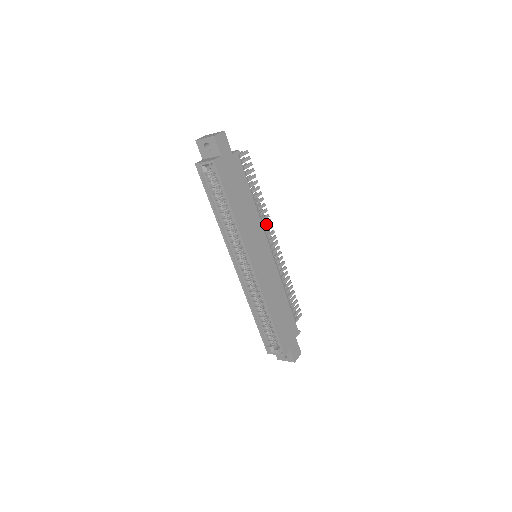
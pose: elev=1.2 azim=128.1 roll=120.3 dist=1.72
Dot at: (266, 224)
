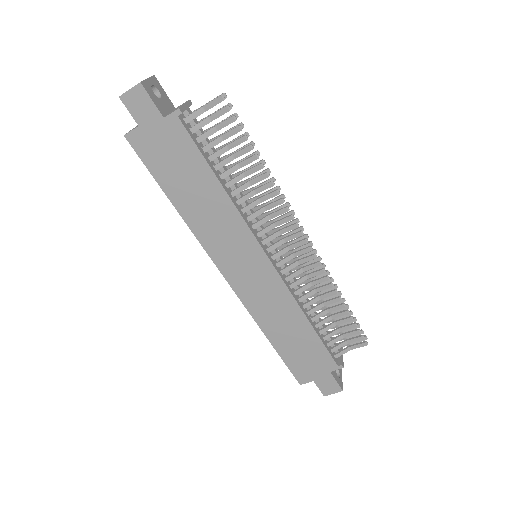
Dot at: (276, 214)
